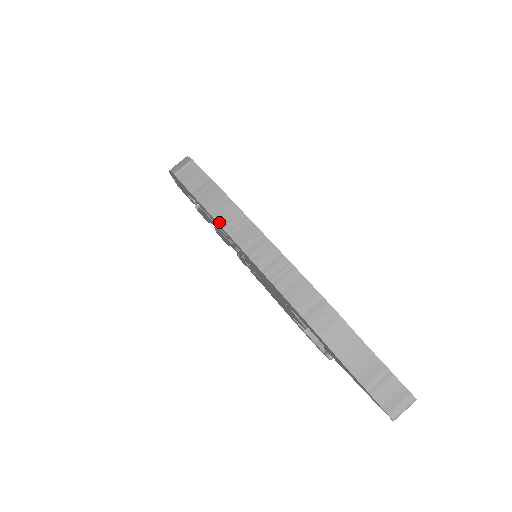
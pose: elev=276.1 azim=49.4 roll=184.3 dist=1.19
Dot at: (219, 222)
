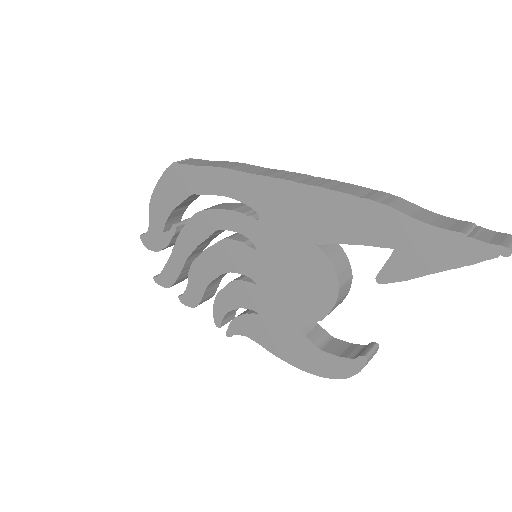
Dot at: (237, 170)
